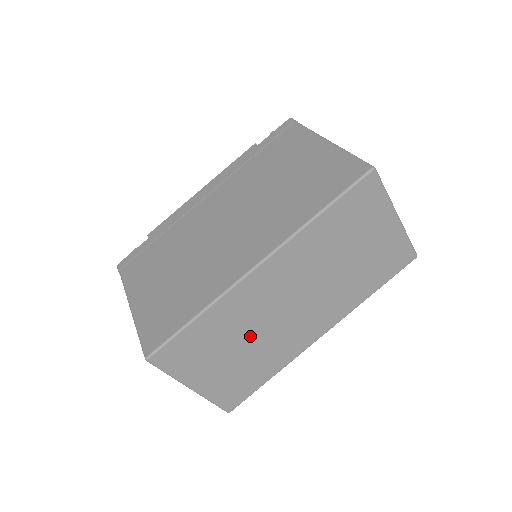
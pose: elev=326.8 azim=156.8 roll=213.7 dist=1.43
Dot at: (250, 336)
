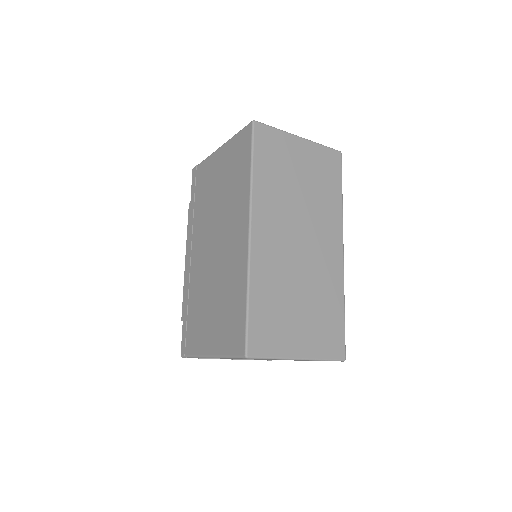
Dot at: (296, 286)
